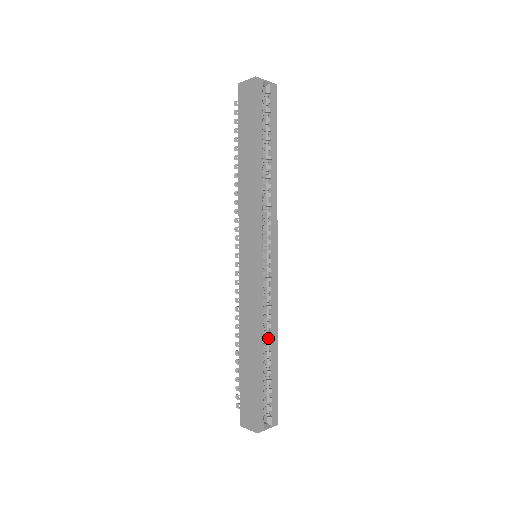
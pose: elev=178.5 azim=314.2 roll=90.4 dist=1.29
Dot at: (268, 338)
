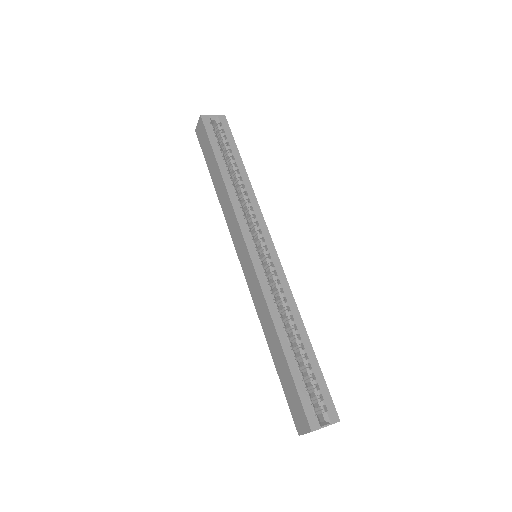
Dot at: (292, 327)
